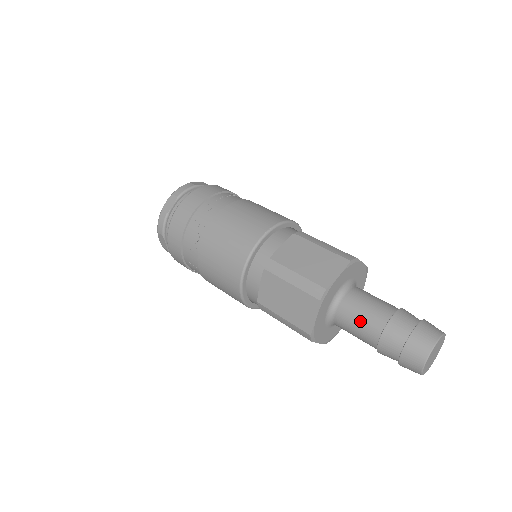
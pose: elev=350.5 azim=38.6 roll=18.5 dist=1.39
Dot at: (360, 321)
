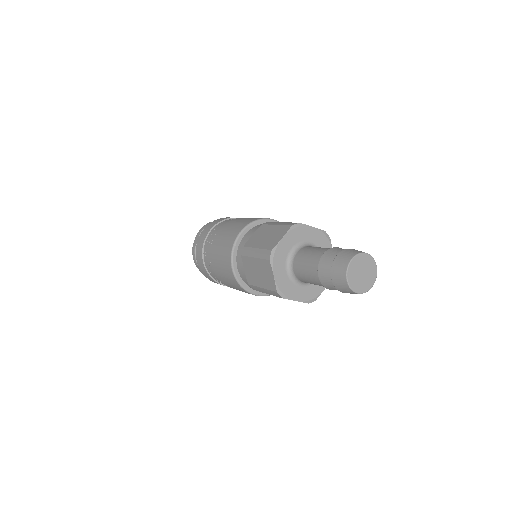
Dot at: (306, 268)
